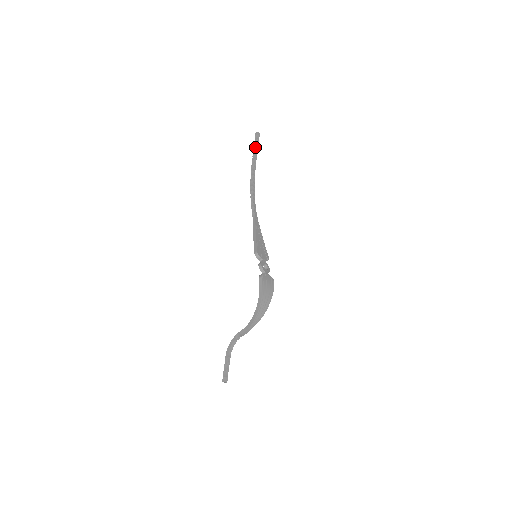
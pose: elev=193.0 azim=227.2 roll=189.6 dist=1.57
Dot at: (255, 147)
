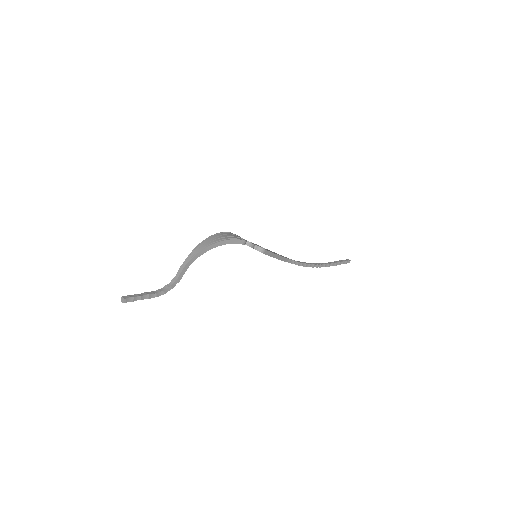
Dot at: occluded
